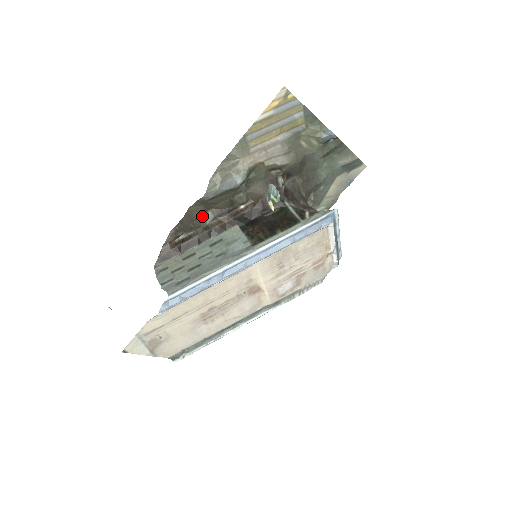
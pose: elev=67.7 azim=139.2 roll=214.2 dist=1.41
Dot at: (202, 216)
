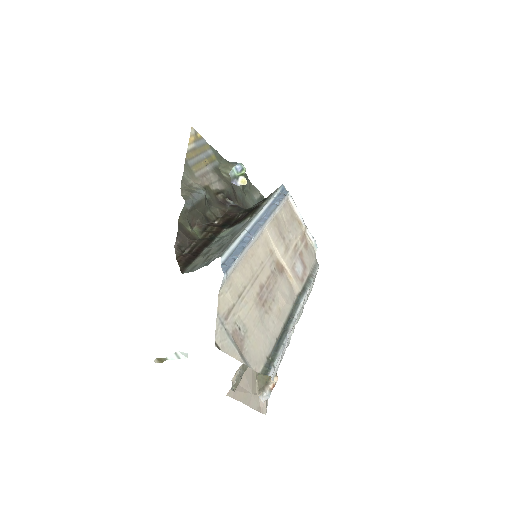
Dot at: (191, 233)
